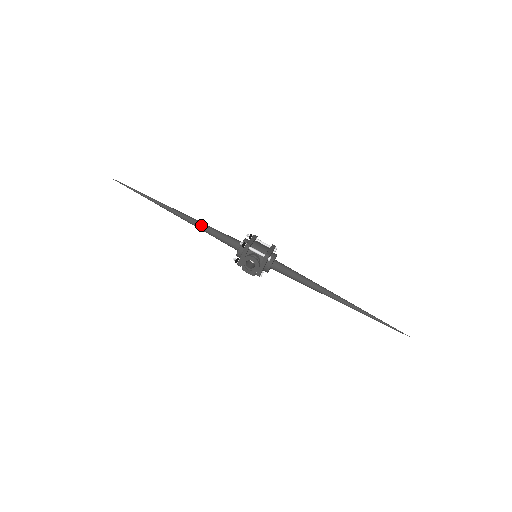
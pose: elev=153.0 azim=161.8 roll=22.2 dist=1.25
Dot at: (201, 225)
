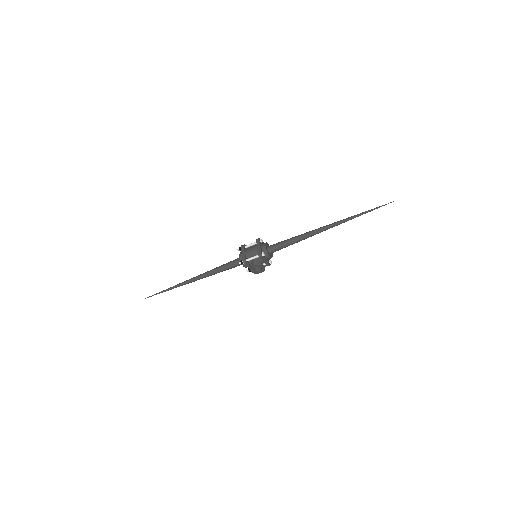
Dot at: (210, 274)
